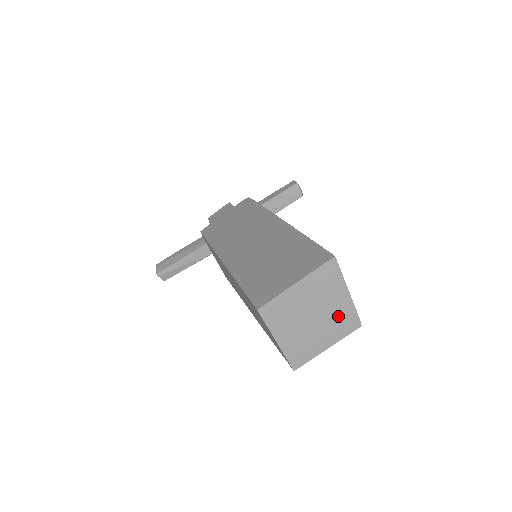
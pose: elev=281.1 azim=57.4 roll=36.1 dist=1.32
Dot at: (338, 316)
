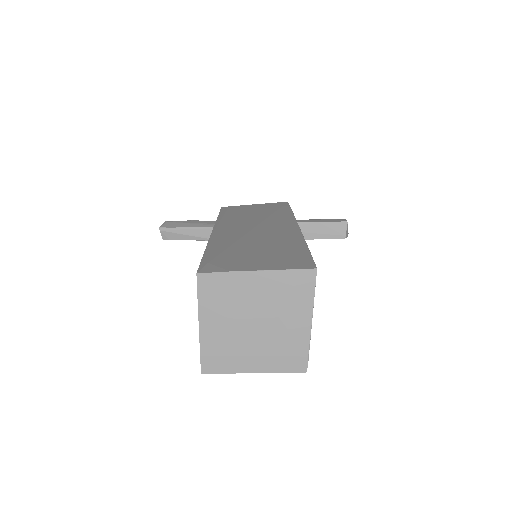
Dot at: (284, 342)
